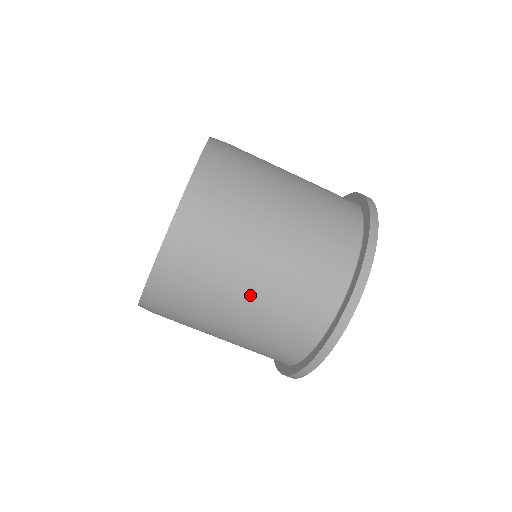
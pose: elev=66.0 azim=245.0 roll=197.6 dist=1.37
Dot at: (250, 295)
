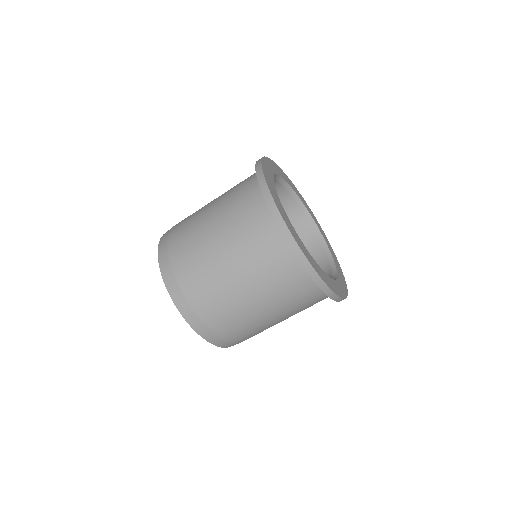
Dot at: (213, 232)
